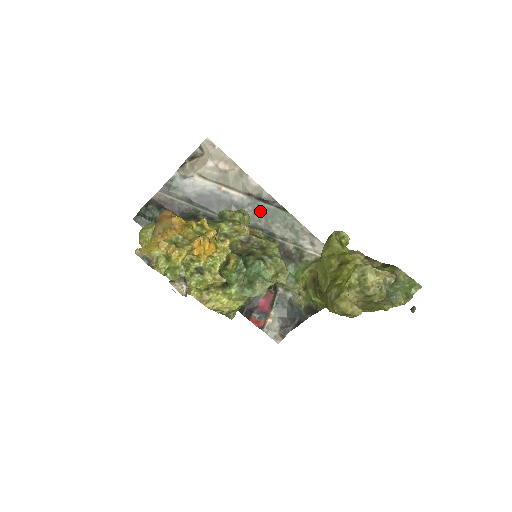
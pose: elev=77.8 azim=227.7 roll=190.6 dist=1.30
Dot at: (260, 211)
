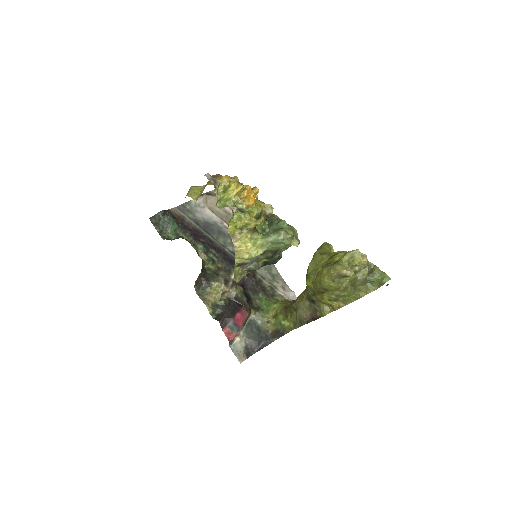
Dot at: occluded
